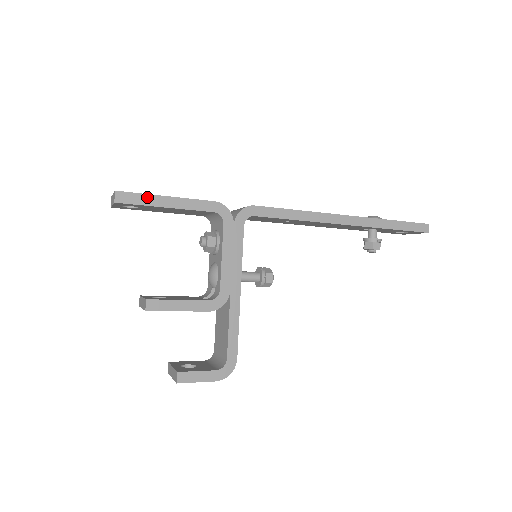
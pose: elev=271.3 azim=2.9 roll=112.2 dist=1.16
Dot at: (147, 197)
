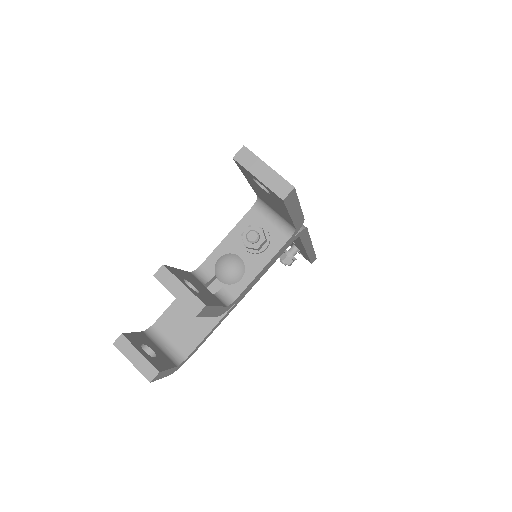
Dot at: (296, 202)
